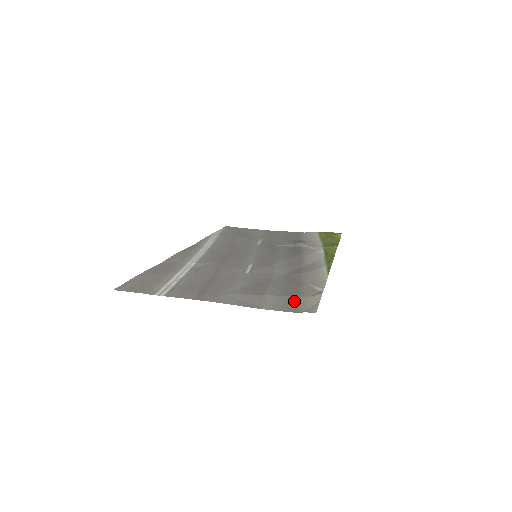
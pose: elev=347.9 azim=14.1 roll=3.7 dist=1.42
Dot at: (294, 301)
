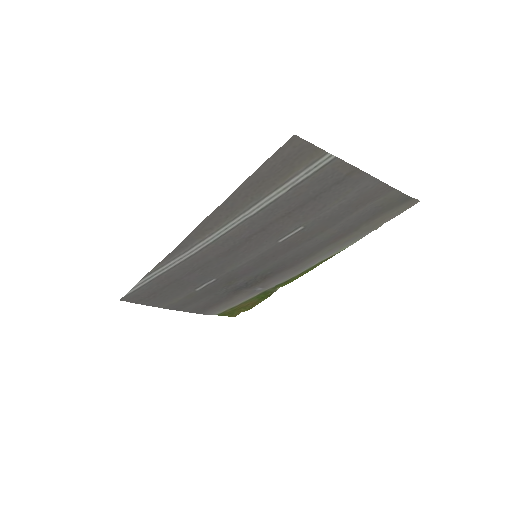
Dot at: (391, 206)
